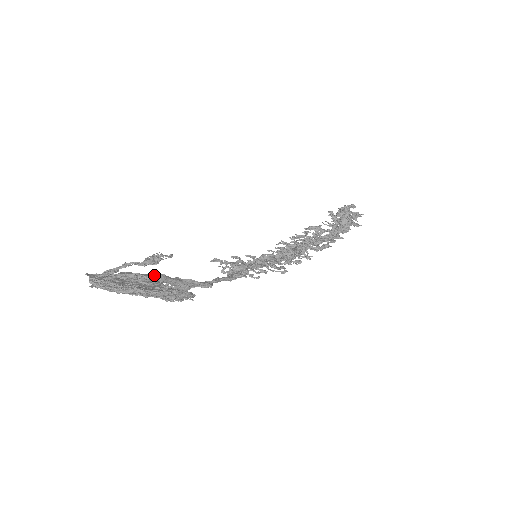
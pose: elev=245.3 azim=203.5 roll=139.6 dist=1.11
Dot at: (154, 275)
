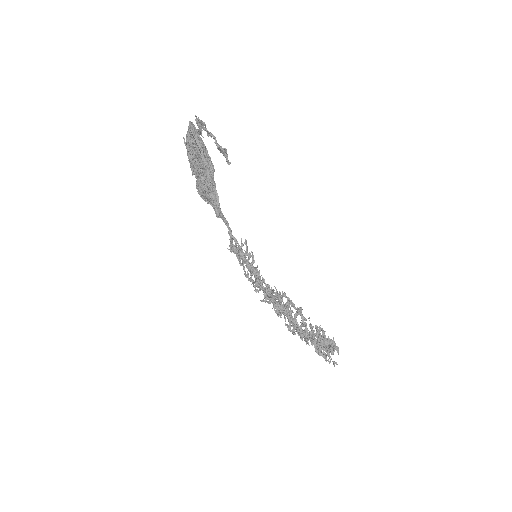
Dot at: (211, 162)
